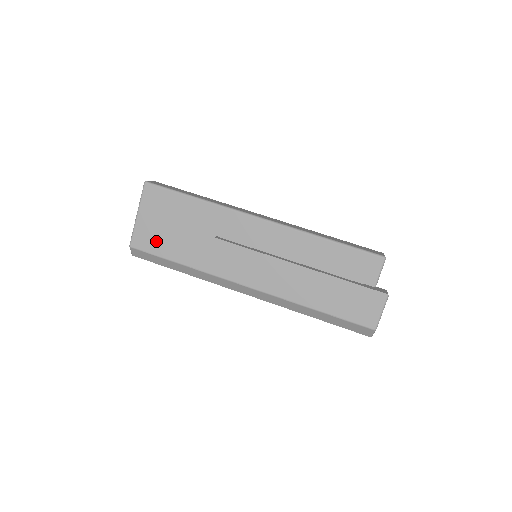
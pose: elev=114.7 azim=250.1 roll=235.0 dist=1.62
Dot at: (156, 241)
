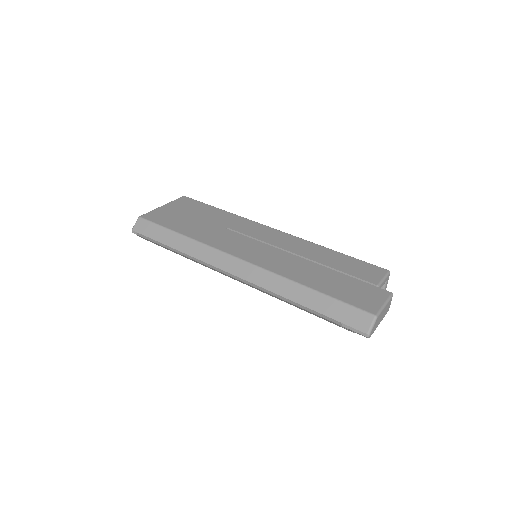
Dot at: (168, 219)
